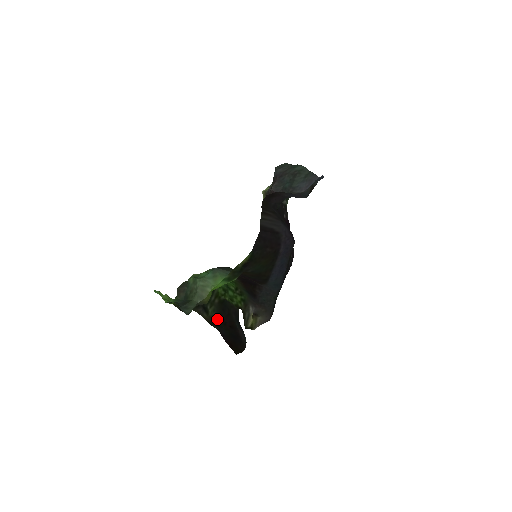
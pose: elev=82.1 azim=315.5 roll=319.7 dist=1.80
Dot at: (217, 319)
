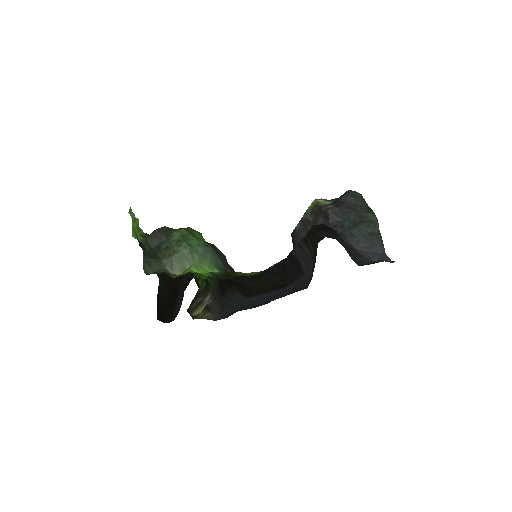
Dot at: occluded
